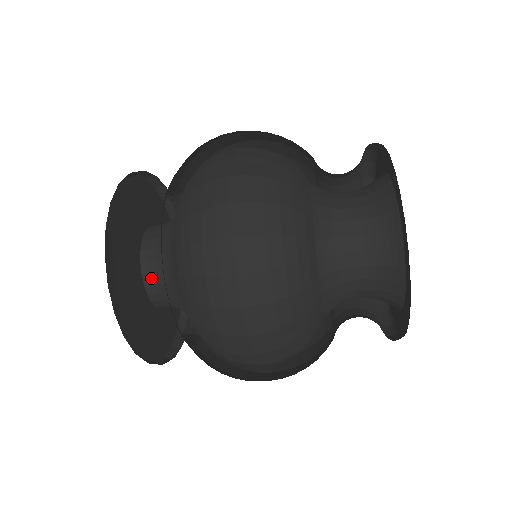
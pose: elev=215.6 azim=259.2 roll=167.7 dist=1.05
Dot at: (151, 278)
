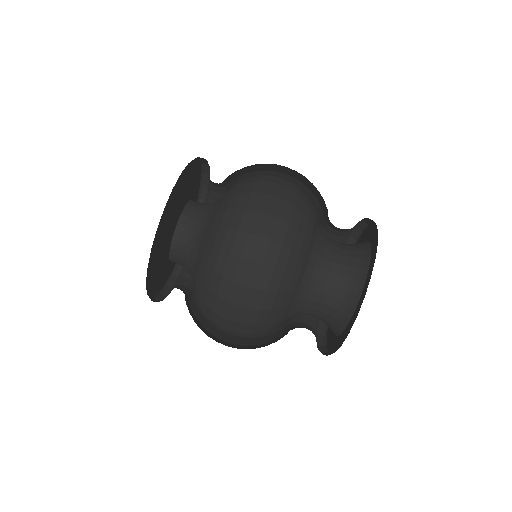
Dot at: (189, 213)
